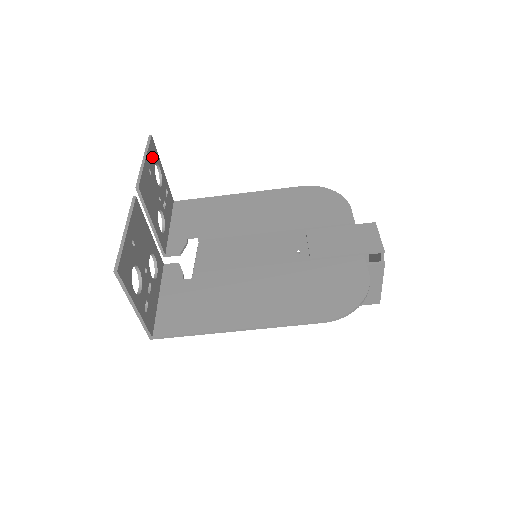
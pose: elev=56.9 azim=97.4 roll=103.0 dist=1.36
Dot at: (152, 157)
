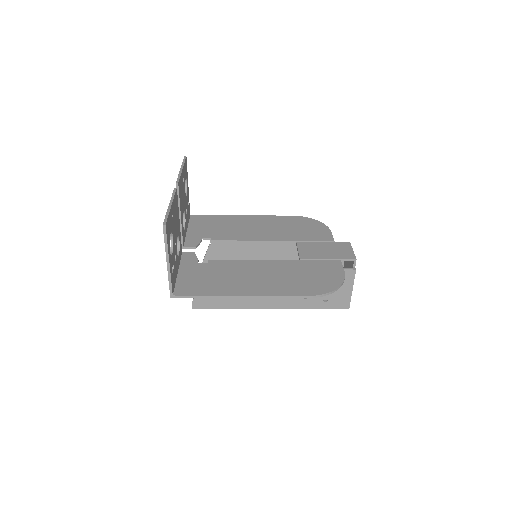
Dot at: (185, 171)
